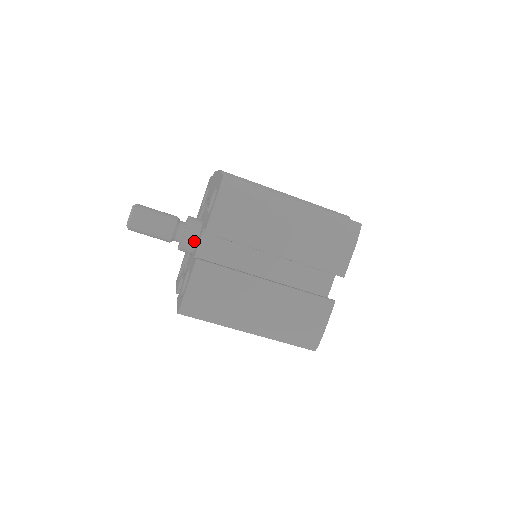
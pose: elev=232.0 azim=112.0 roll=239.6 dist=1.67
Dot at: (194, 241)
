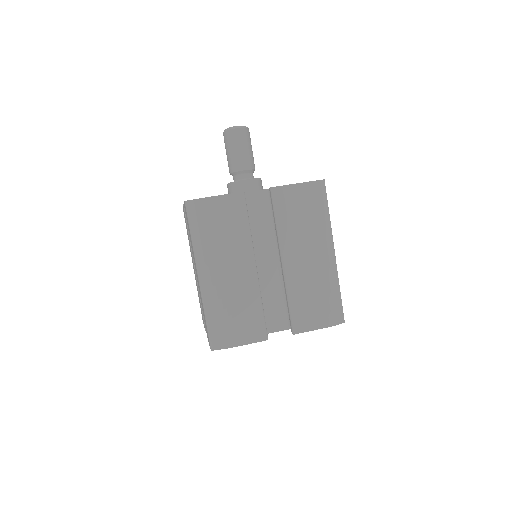
Dot at: (245, 191)
